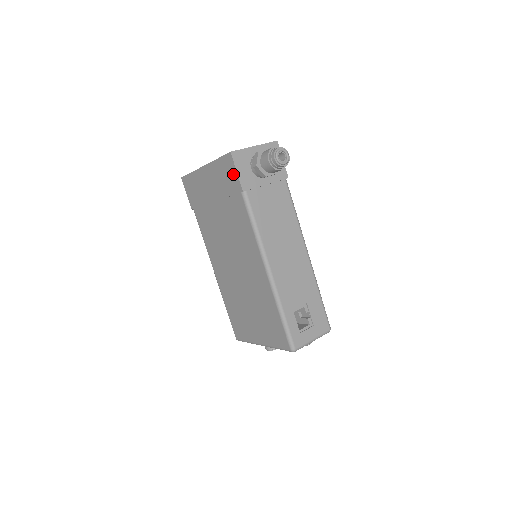
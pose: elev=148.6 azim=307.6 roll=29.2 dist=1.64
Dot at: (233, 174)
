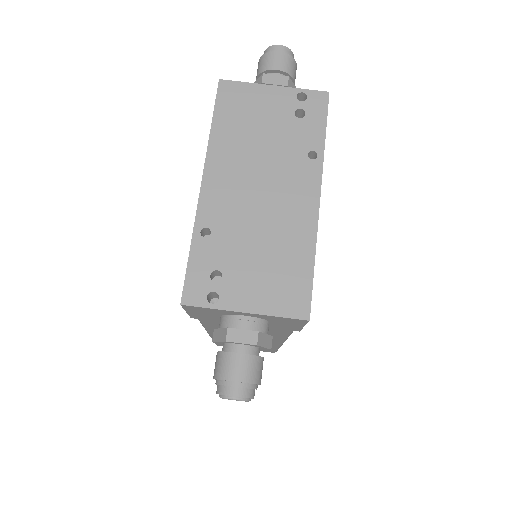
Dot at: occluded
